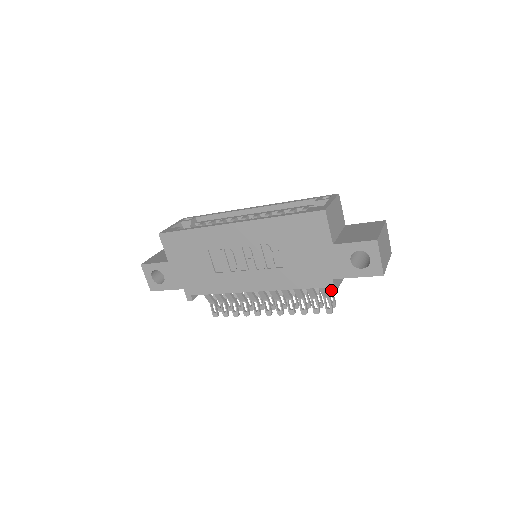
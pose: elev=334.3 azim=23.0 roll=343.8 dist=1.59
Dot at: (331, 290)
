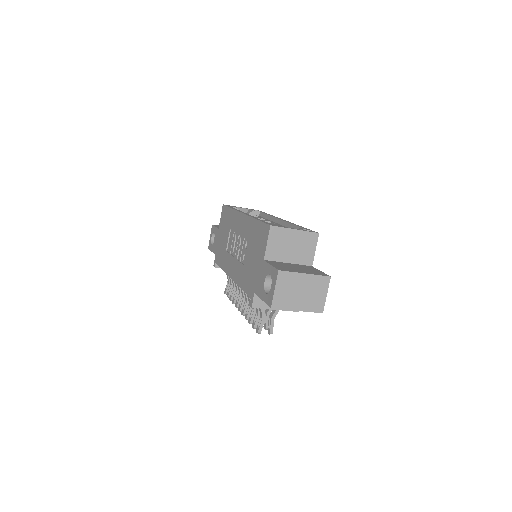
Dot at: (251, 303)
